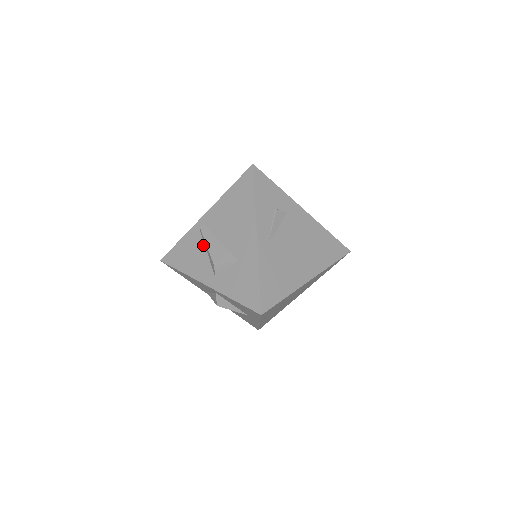
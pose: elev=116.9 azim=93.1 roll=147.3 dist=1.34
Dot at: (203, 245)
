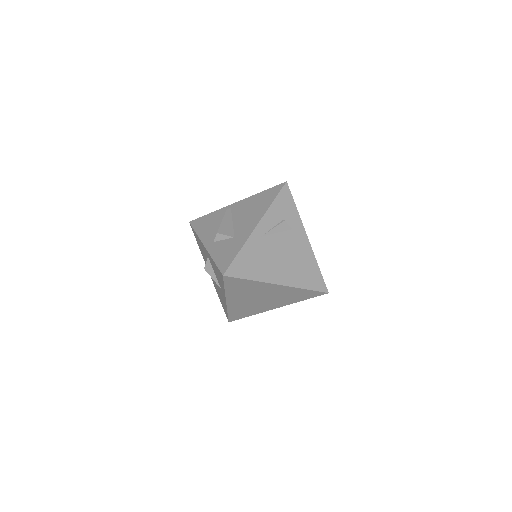
Dot at: (221, 220)
